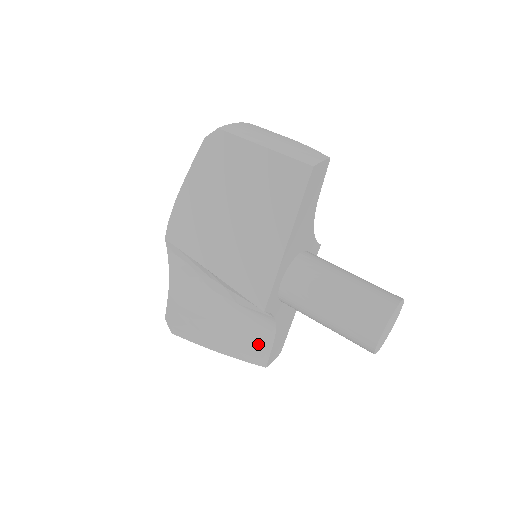
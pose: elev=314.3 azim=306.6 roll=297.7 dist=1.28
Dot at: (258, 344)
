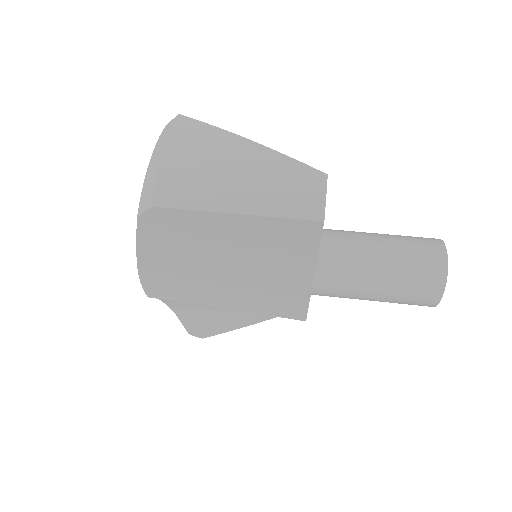
Dot at: occluded
